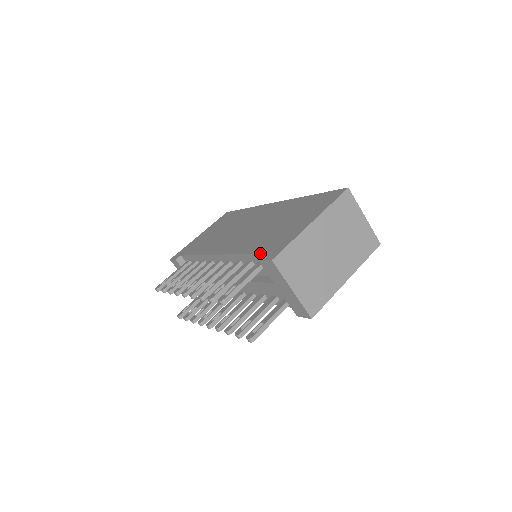
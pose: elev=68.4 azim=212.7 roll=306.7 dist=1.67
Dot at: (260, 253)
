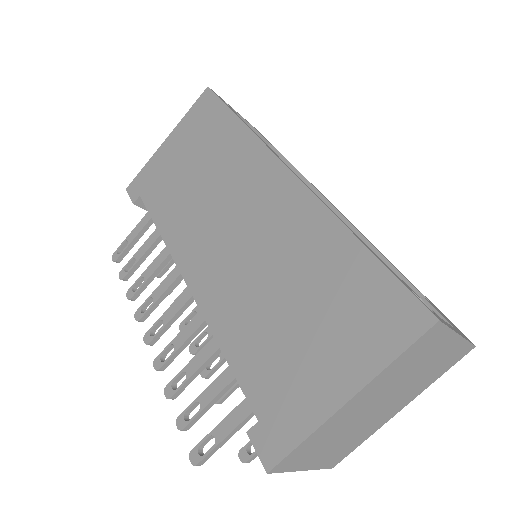
Dot at: (251, 406)
